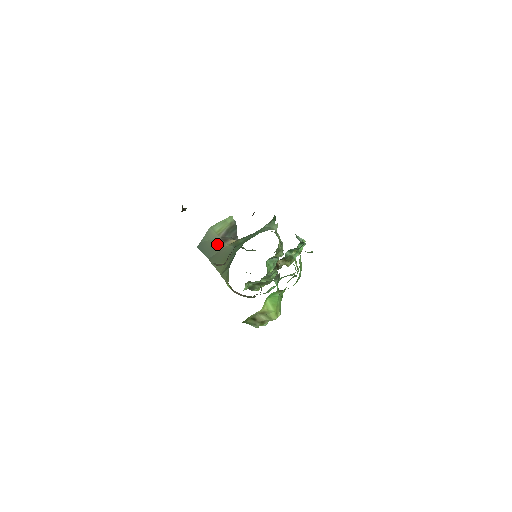
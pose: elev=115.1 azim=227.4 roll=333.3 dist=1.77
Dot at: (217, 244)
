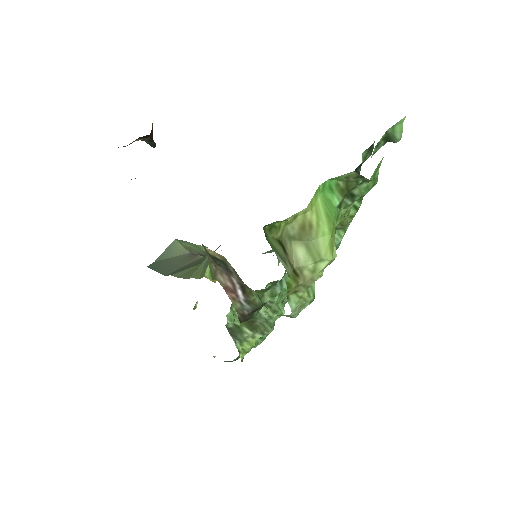
Dot at: (184, 259)
